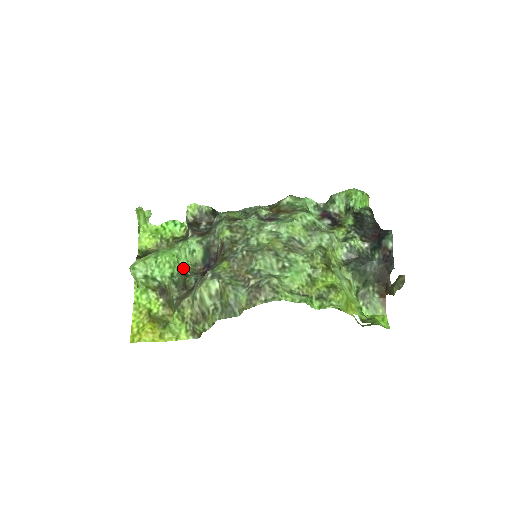
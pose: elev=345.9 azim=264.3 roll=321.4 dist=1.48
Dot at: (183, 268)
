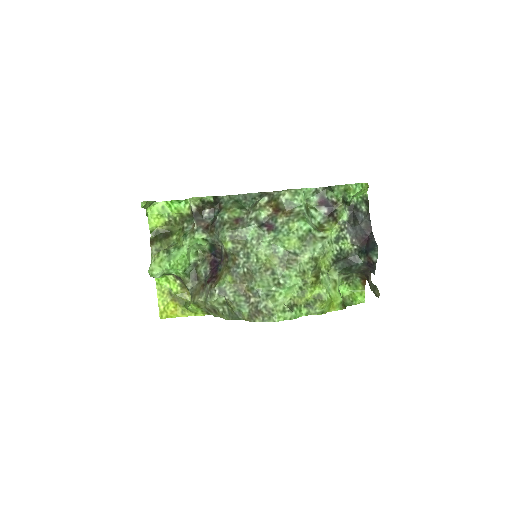
Dot at: (193, 259)
